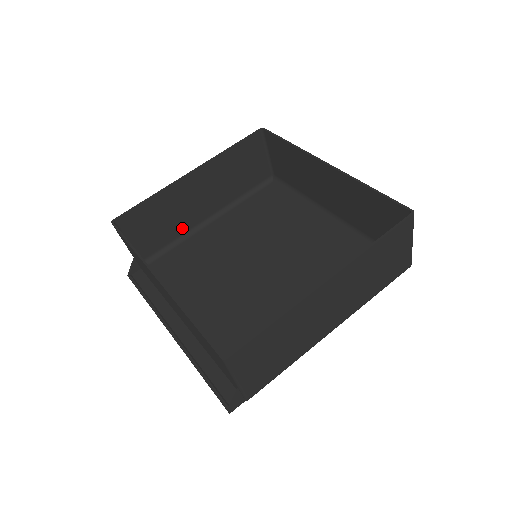
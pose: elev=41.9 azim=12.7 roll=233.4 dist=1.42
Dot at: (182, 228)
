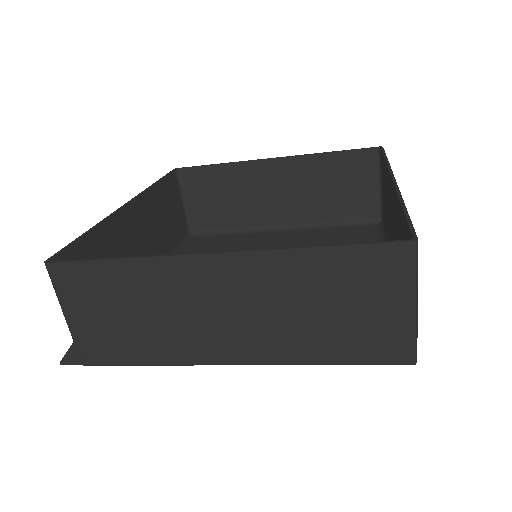
Dot at: (246, 219)
